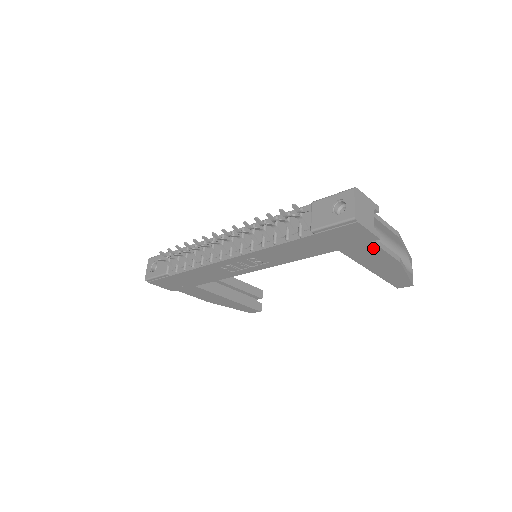
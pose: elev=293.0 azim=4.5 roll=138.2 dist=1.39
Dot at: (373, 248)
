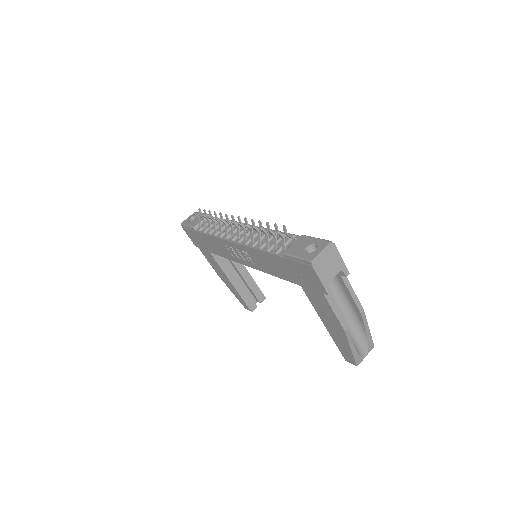
Dot at: (325, 301)
